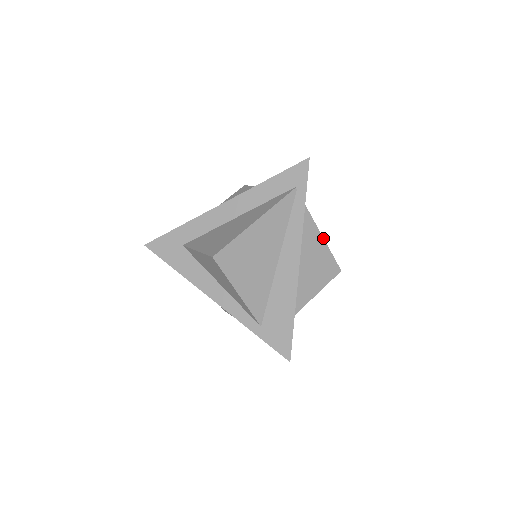
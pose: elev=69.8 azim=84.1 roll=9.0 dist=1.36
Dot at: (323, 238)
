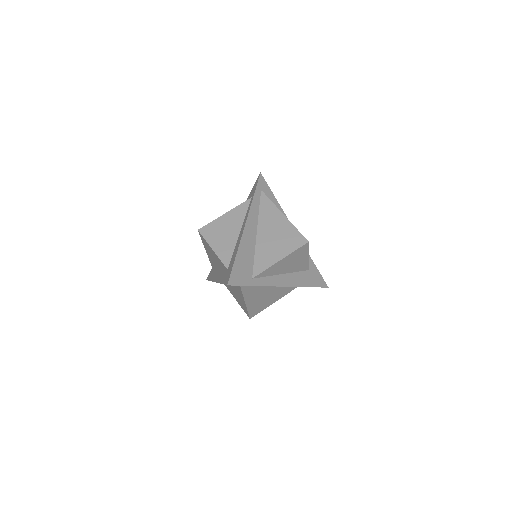
Dot at: (281, 260)
